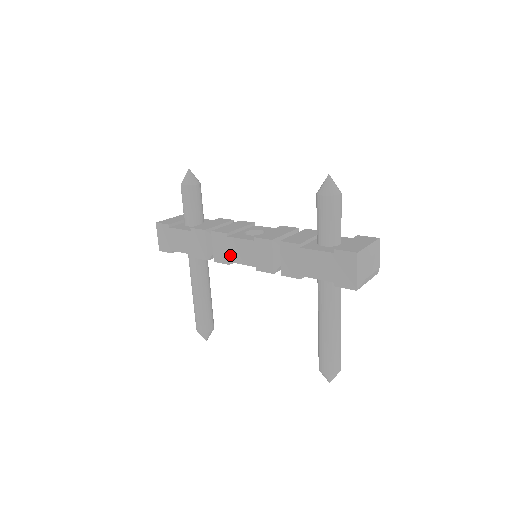
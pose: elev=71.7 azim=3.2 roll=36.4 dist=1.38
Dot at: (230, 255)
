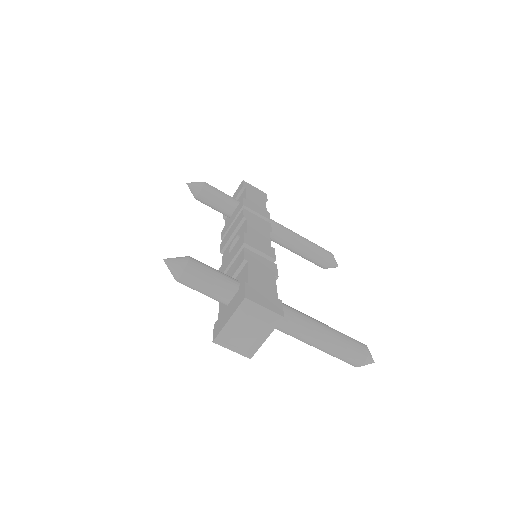
Dot at: occluded
